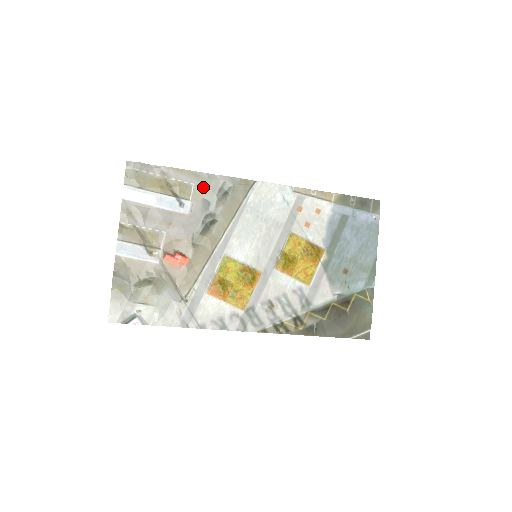
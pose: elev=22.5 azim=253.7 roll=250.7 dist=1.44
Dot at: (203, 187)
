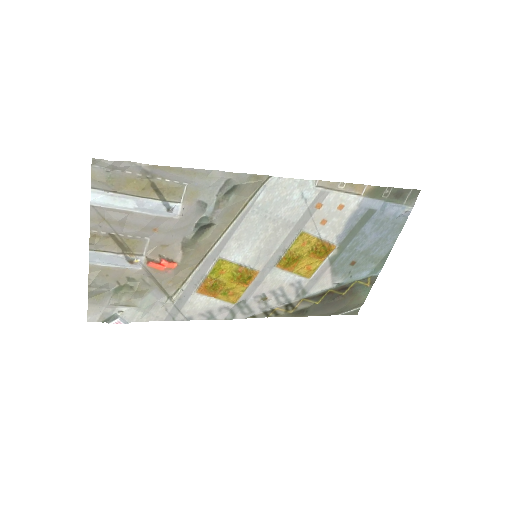
Dot at: (199, 187)
